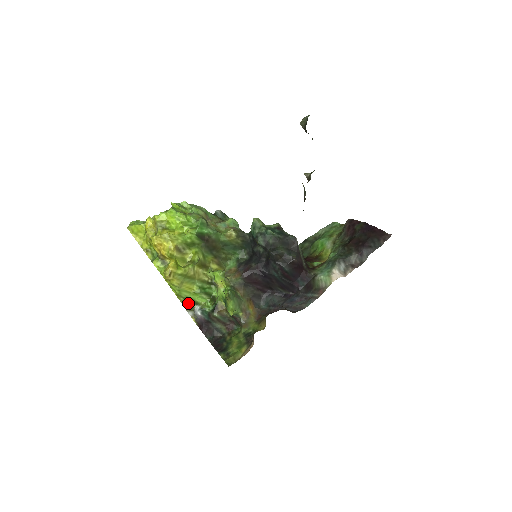
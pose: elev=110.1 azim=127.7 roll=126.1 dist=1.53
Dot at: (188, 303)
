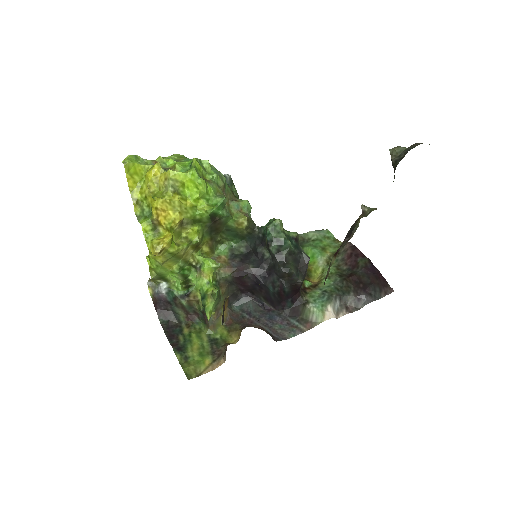
Dot at: (157, 278)
